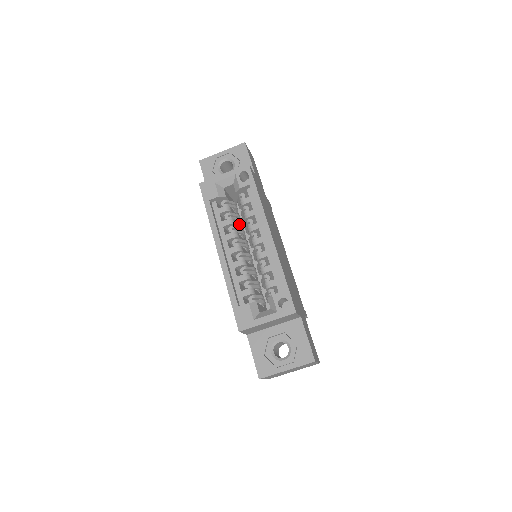
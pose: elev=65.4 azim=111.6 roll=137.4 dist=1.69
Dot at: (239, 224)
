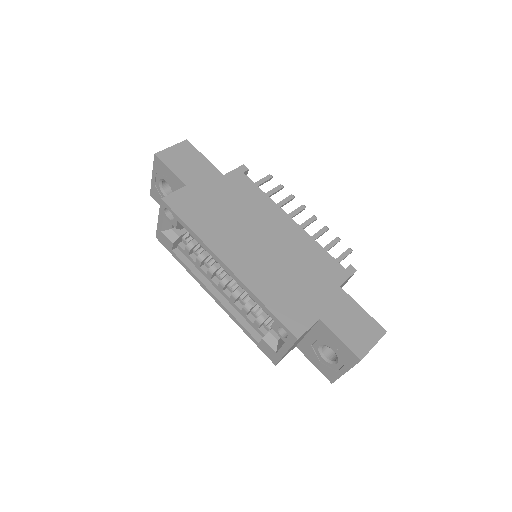
Dot at: occluded
